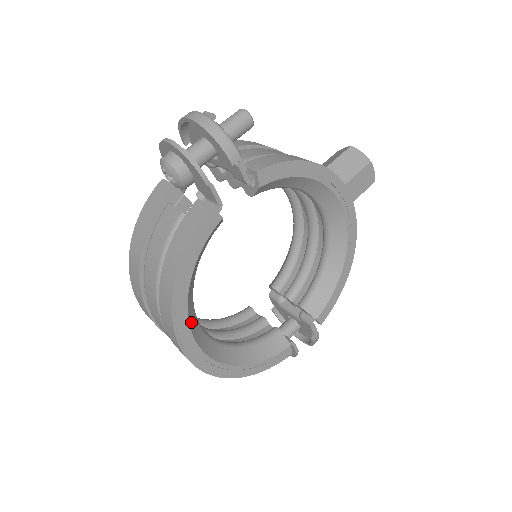
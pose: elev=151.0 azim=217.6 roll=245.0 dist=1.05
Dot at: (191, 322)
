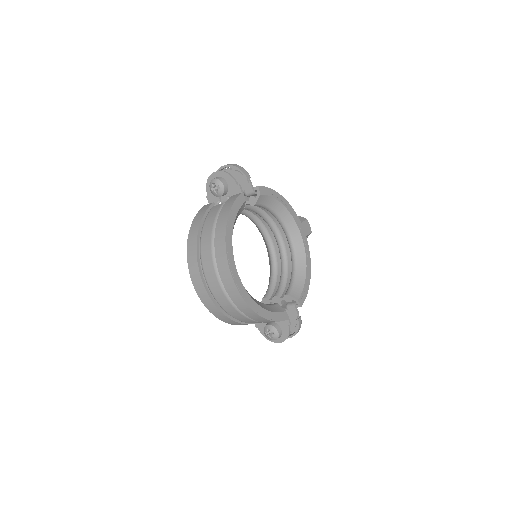
Dot at: (233, 256)
